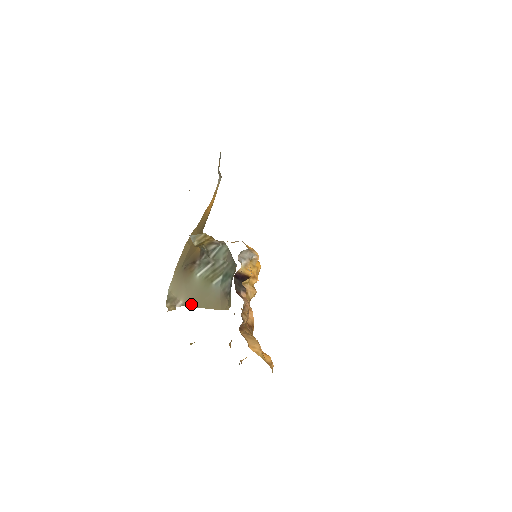
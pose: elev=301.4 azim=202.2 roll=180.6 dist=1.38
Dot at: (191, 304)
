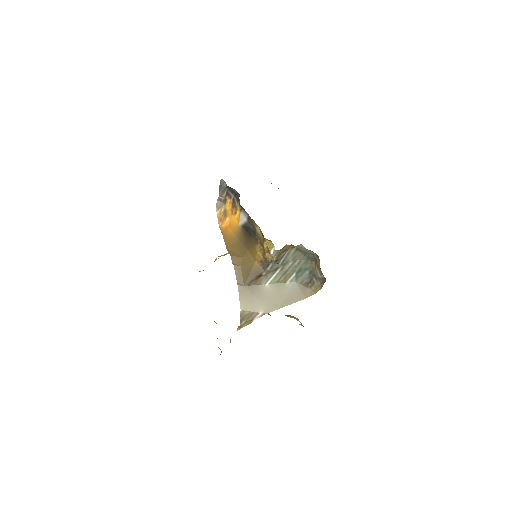
Dot at: (273, 309)
